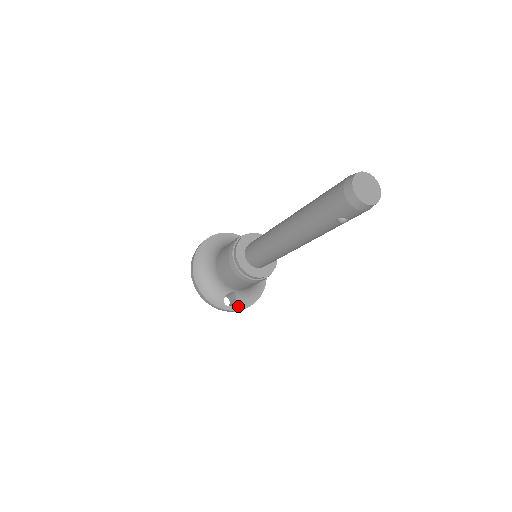
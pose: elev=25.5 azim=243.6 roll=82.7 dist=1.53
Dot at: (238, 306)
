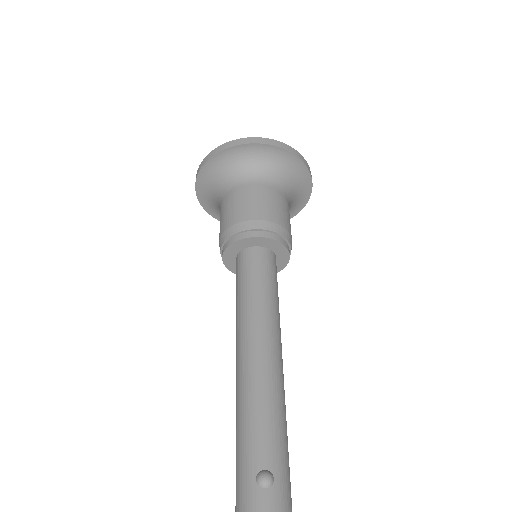
Dot at: occluded
